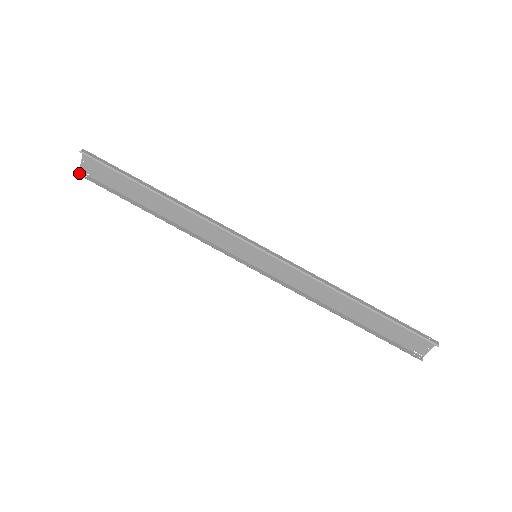
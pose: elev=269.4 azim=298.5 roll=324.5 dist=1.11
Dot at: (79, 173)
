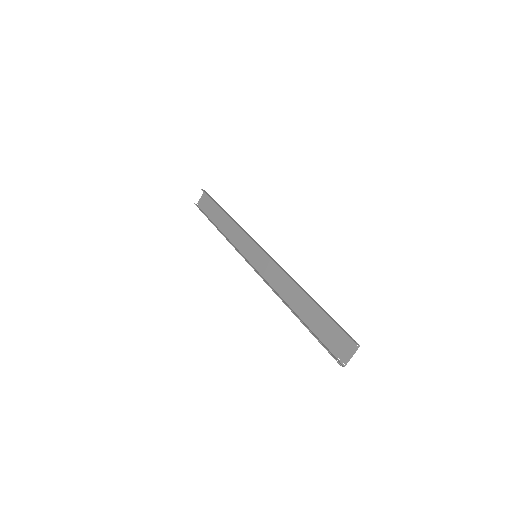
Dot at: (195, 204)
